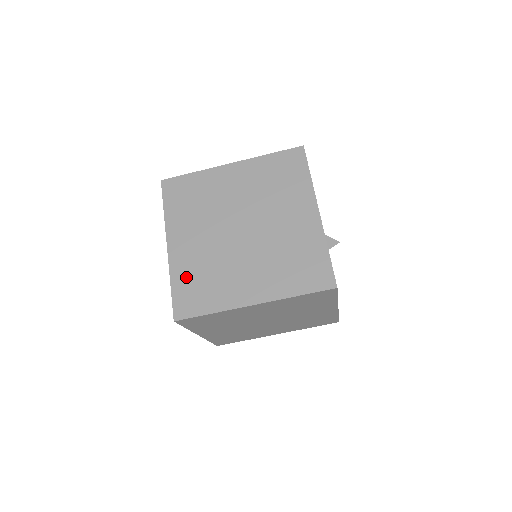
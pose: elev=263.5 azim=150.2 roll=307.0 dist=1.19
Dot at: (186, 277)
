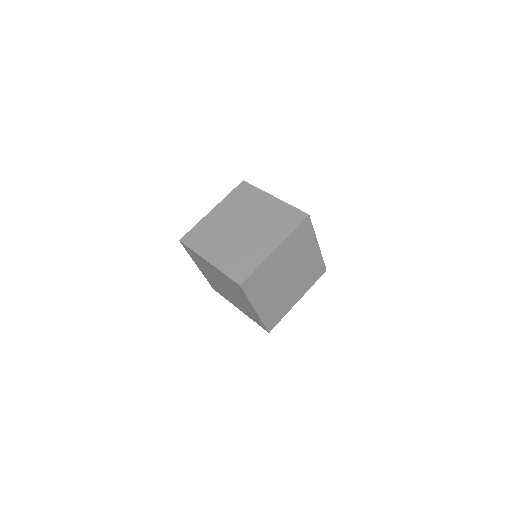
Dot at: (230, 265)
